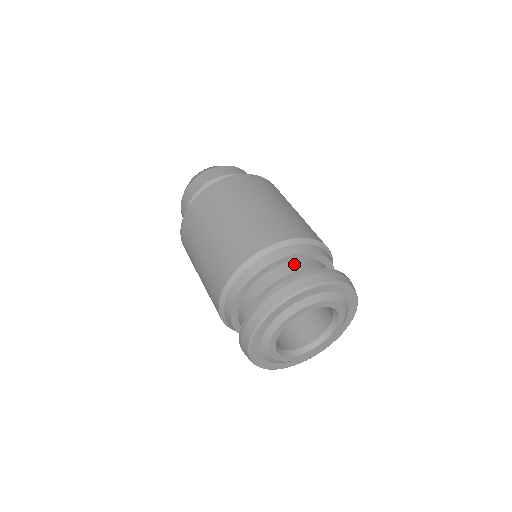
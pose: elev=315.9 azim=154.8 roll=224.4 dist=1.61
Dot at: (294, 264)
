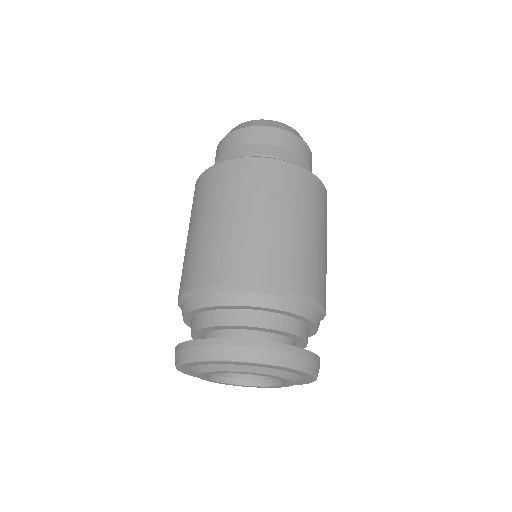
Dot at: (271, 318)
